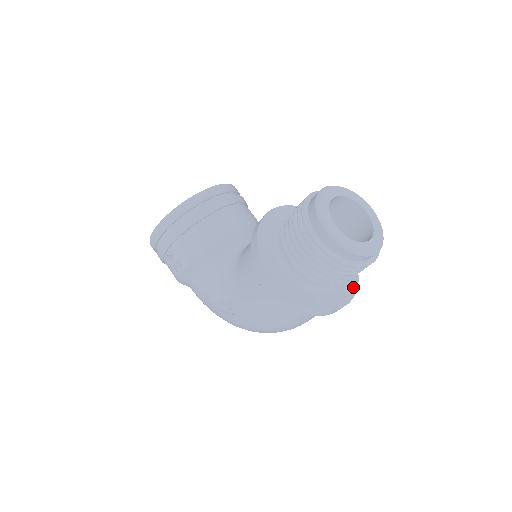
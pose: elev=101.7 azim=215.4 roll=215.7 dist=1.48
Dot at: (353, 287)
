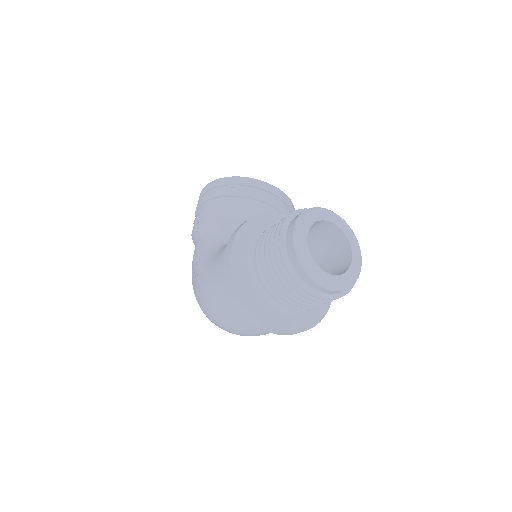
Dot at: (298, 327)
